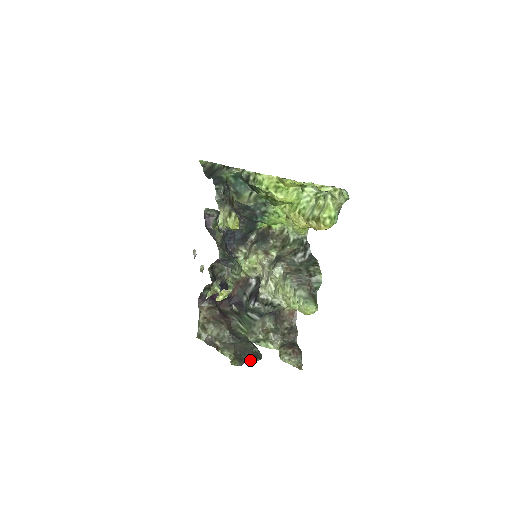
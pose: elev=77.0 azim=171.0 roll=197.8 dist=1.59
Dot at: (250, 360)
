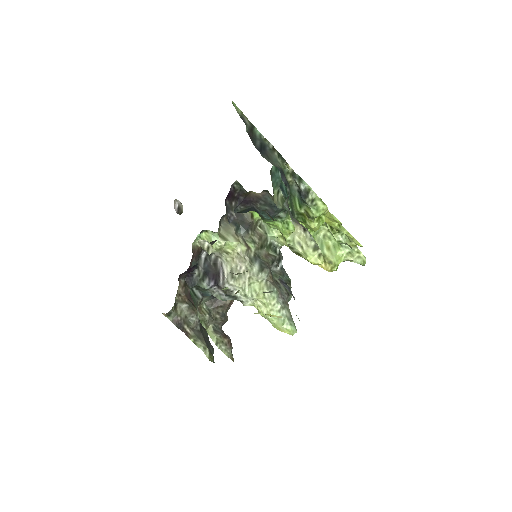
Dot at: (213, 353)
